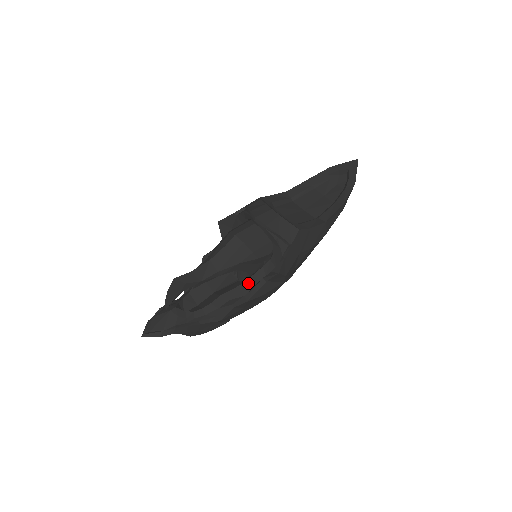
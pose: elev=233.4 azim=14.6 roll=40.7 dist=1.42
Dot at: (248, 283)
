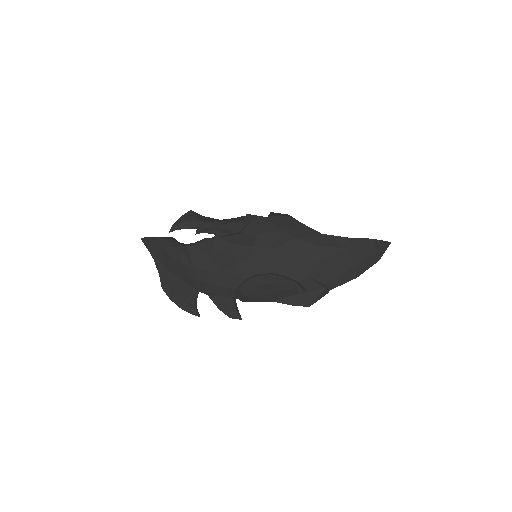
Dot at: occluded
